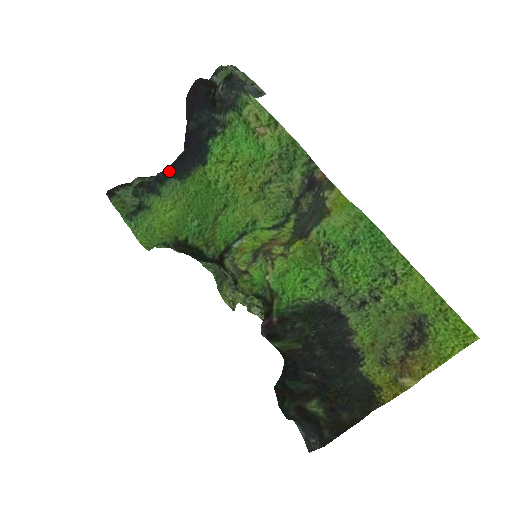
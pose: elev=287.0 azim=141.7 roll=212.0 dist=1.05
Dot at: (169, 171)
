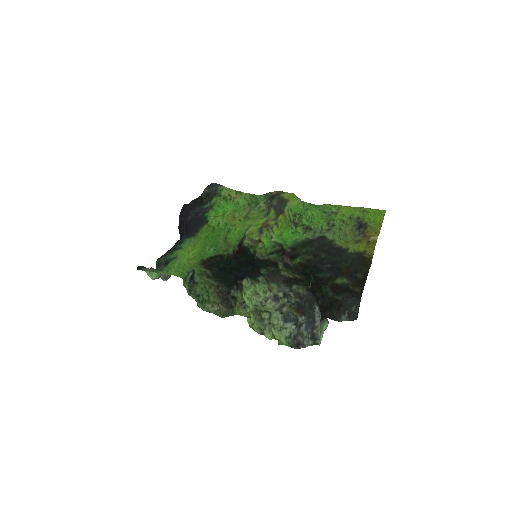
Dot at: (183, 238)
